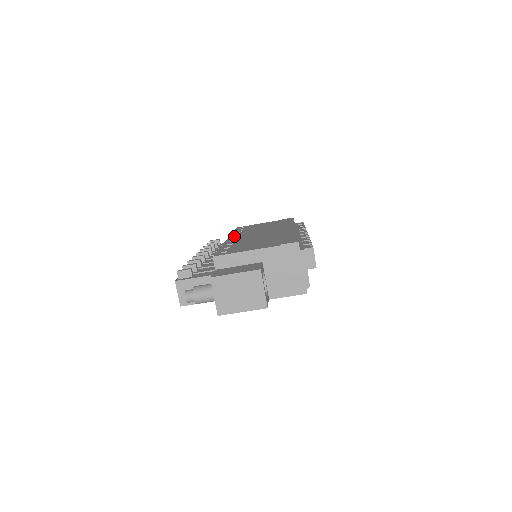
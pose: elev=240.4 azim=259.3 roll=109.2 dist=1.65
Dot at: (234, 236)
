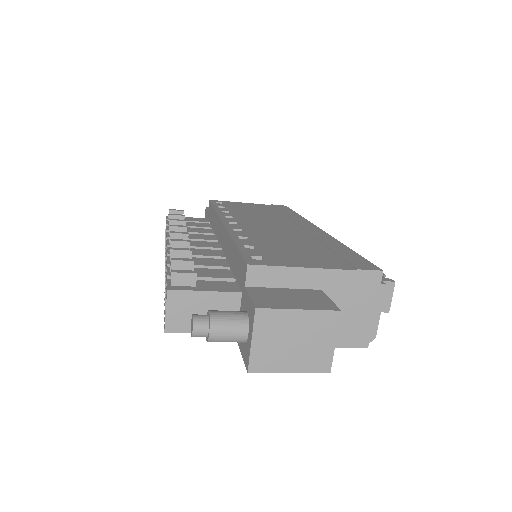
Dot at: (229, 219)
